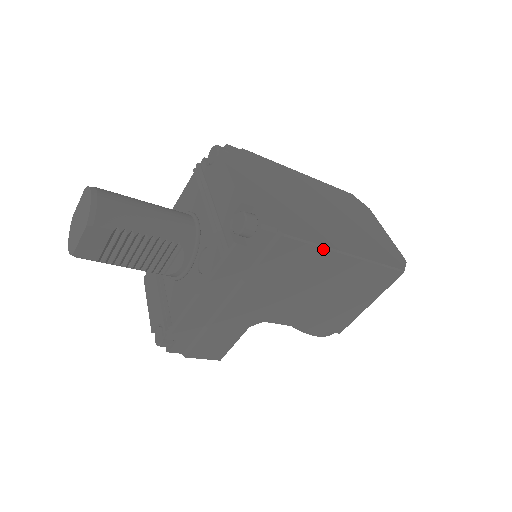
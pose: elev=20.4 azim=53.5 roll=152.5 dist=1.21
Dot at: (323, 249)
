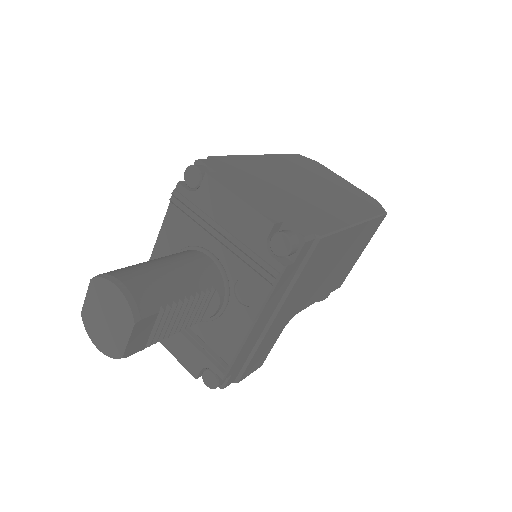
Dot at: (344, 231)
